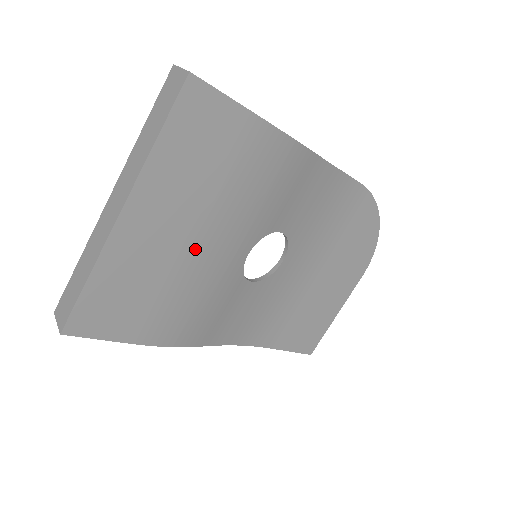
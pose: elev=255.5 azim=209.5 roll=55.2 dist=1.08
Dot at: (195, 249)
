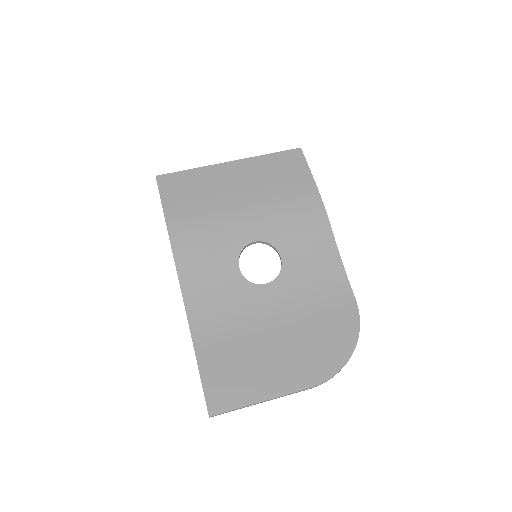
Dot at: (237, 203)
